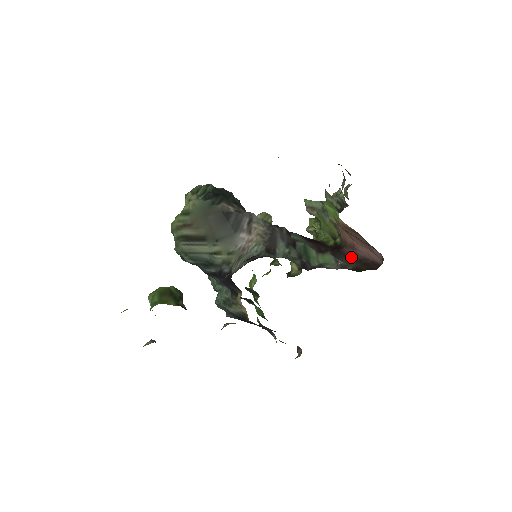
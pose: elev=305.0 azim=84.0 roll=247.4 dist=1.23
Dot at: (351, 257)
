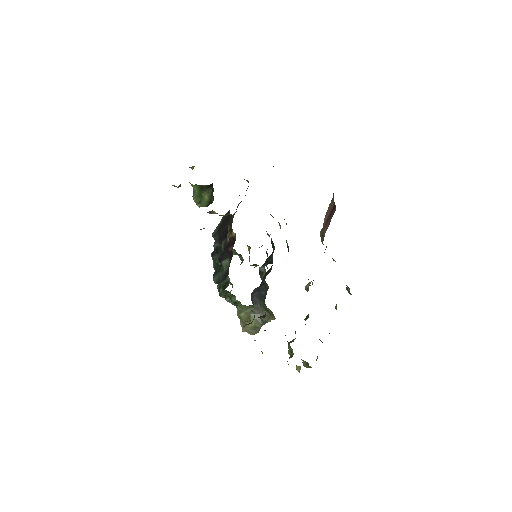
Dot at: occluded
